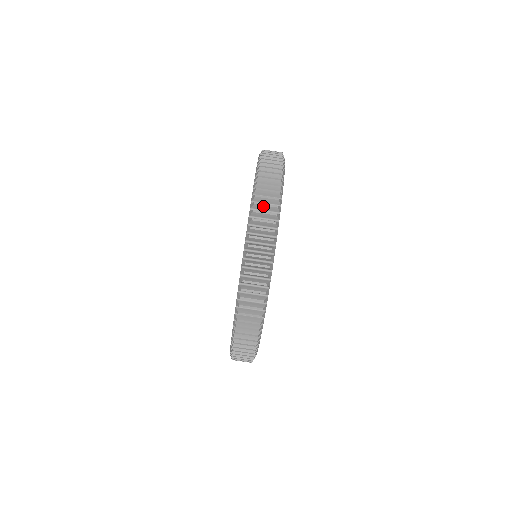
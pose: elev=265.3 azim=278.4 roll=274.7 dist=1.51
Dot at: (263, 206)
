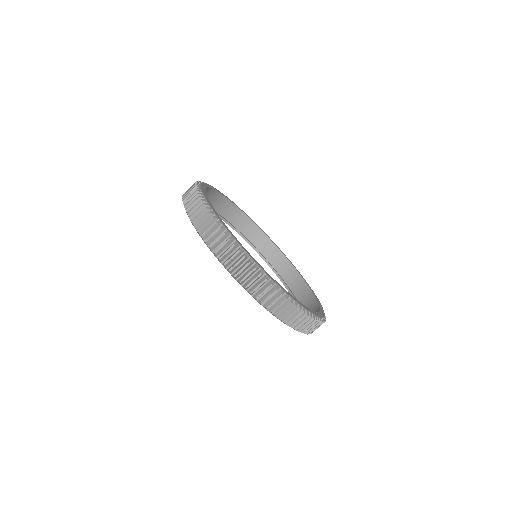
Dot at: (189, 199)
